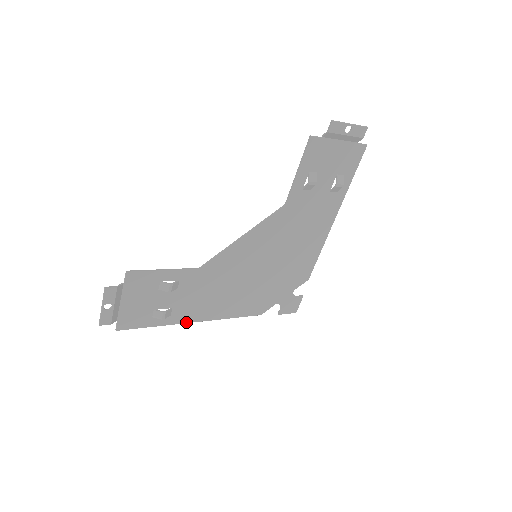
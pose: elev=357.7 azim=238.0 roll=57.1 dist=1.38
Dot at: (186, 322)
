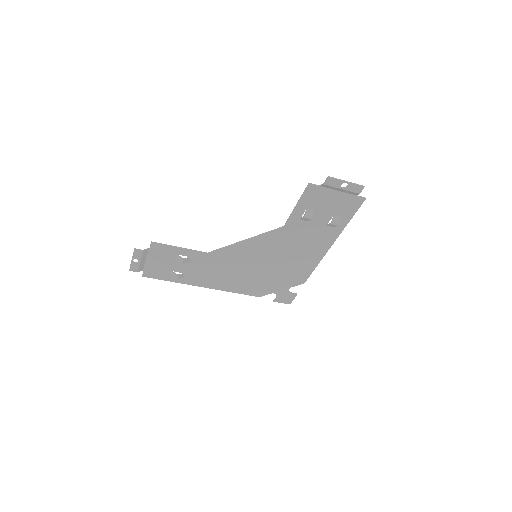
Dot at: (196, 285)
